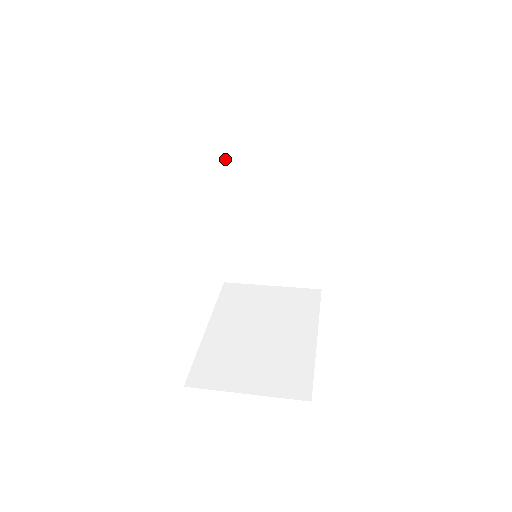
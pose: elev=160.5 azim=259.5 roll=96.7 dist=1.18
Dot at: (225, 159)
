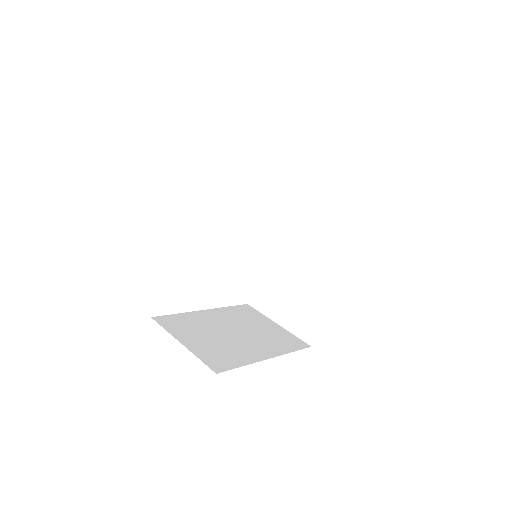
Dot at: (287, 197)
